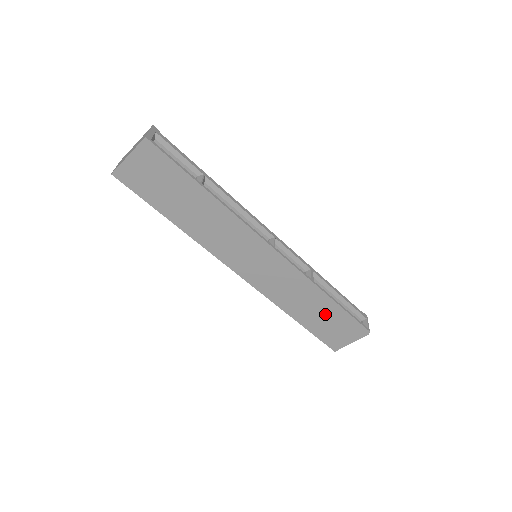
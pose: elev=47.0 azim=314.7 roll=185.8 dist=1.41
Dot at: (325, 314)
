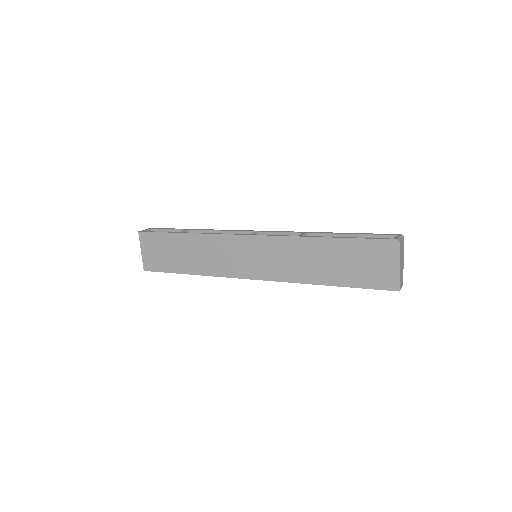
Dot at: (341, 257)
